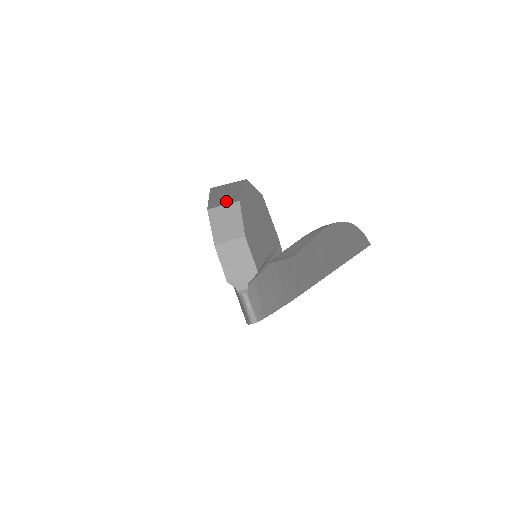
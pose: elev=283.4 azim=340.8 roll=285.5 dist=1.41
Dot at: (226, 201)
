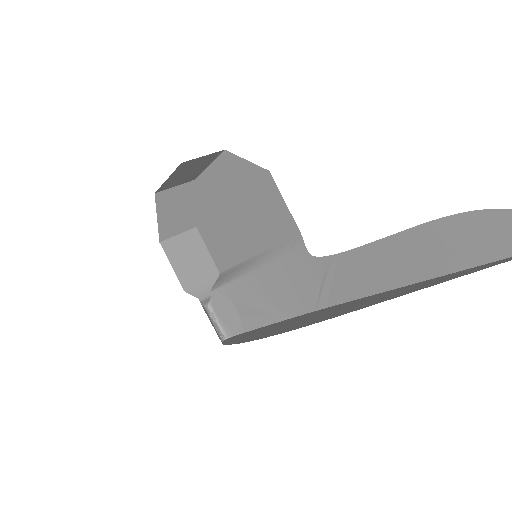
Dot at: (181, 181)
